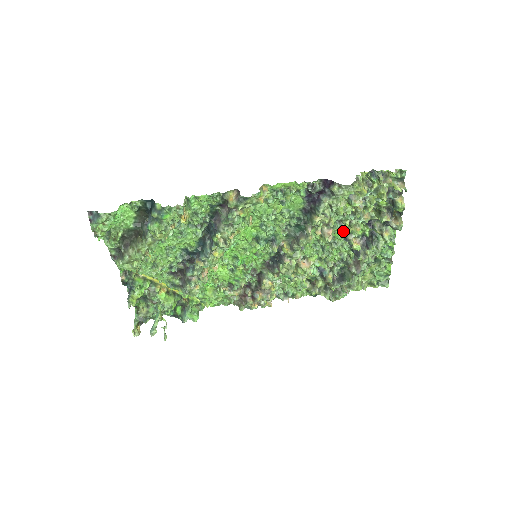
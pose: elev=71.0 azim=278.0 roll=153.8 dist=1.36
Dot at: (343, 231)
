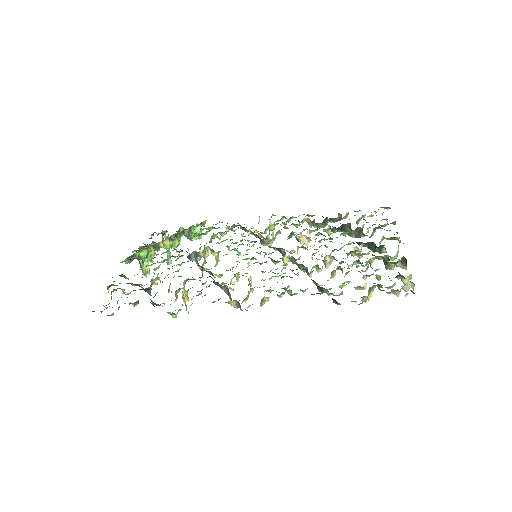
Dot at: (345, 258)
